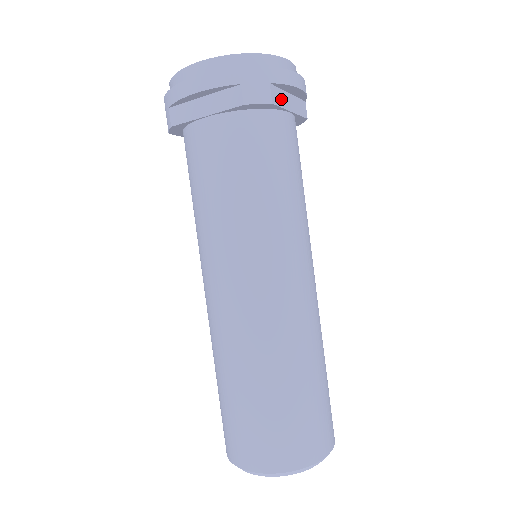
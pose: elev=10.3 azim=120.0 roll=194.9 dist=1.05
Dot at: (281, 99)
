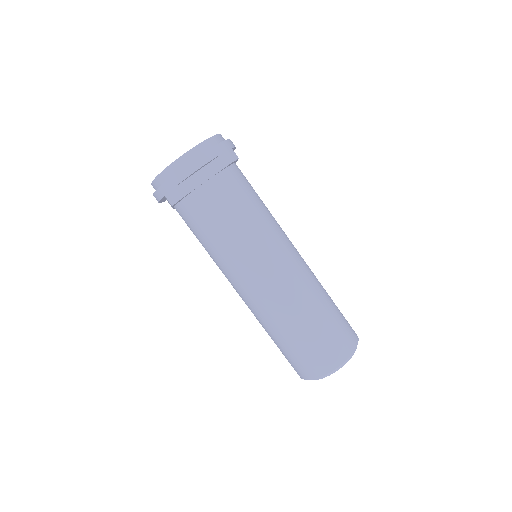
Dot at: (191, 184)
